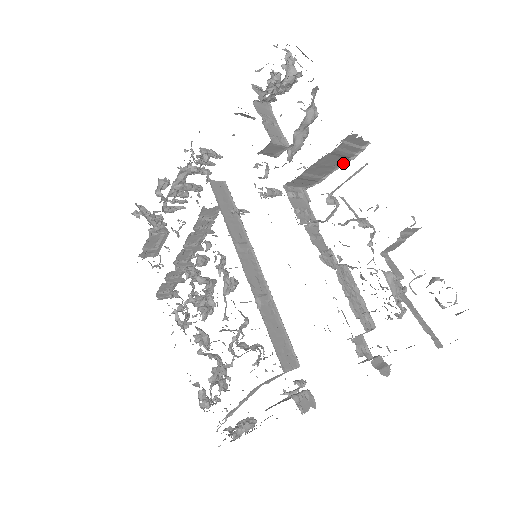
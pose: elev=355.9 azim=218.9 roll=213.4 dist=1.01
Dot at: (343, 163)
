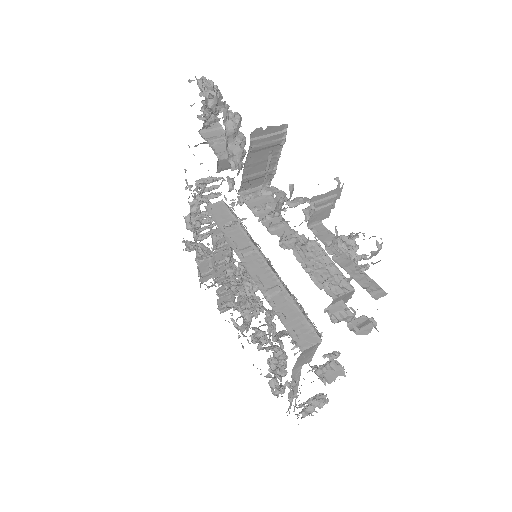
Dot at: (279, 150)
